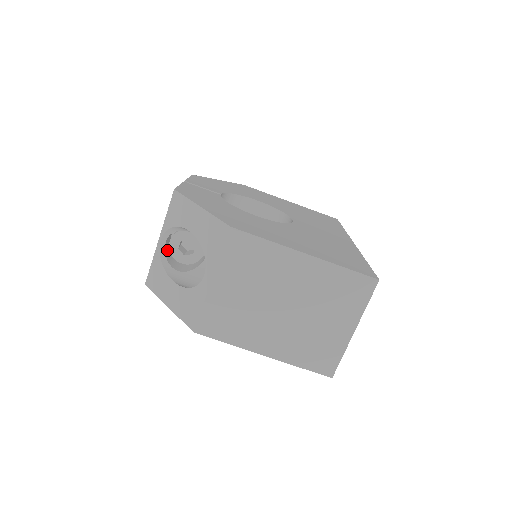
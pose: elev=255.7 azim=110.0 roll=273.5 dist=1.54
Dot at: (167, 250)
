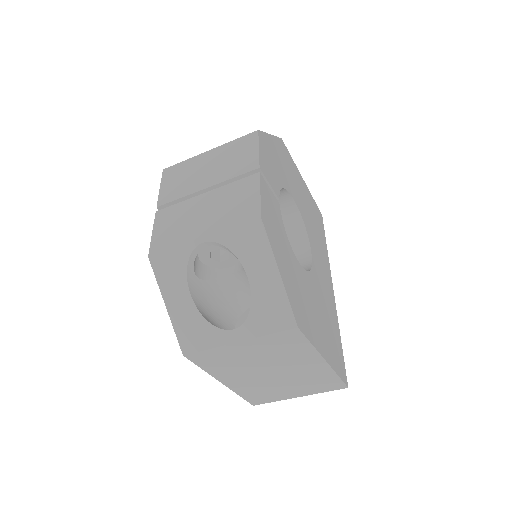
Dot at: occluded
